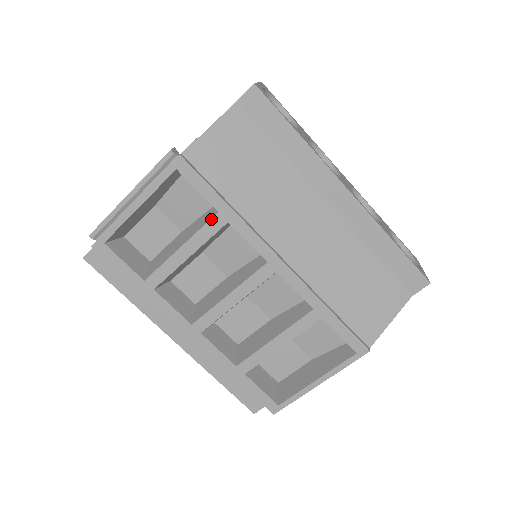
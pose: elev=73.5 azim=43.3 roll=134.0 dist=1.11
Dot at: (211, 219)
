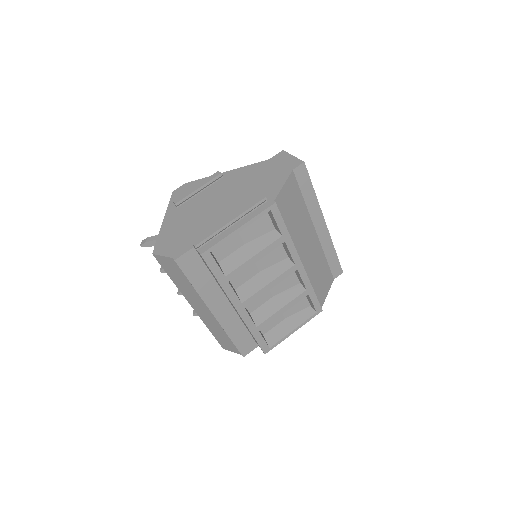
Dot at: (277, 240)
